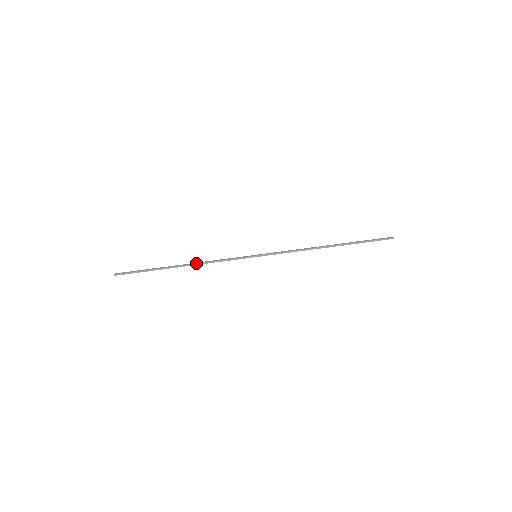
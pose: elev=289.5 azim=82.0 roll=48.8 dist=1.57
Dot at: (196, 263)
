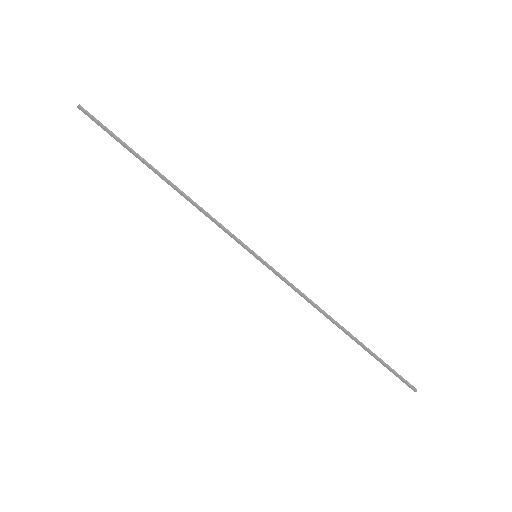
Dot at: (183, 194)
